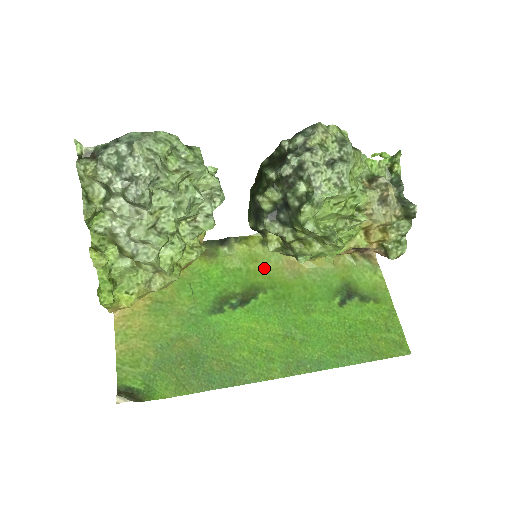
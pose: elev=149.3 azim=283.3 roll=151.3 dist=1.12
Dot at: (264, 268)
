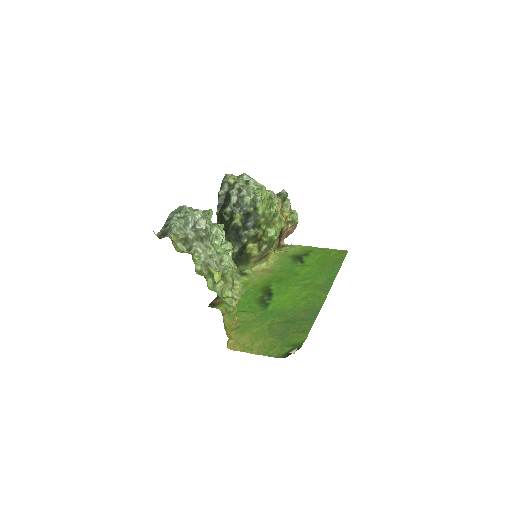
Dot at: (256, 282)
